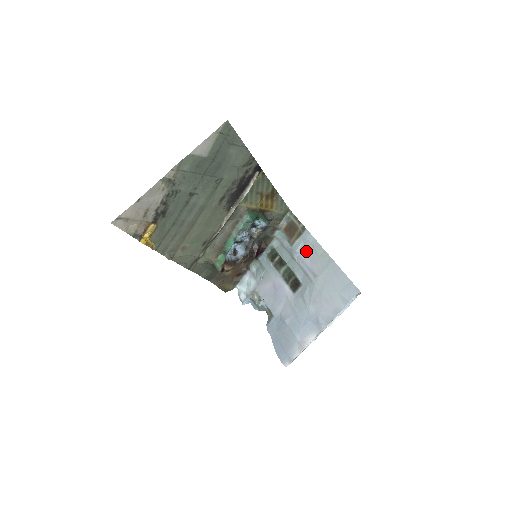
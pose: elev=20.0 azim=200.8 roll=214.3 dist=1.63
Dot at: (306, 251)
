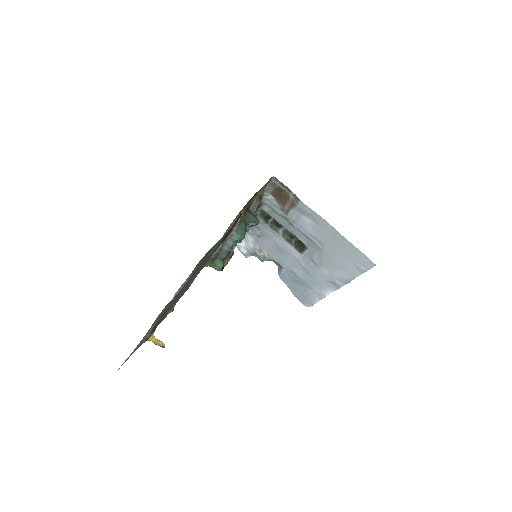
Dot at: (305, 219)
